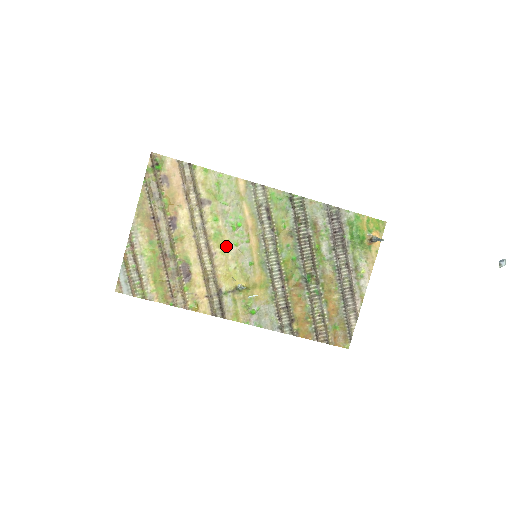
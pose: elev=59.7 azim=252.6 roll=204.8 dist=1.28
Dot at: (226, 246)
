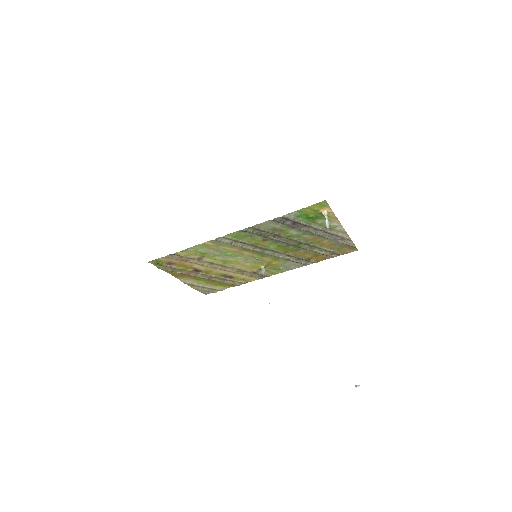
Dot at: (235, 262)
